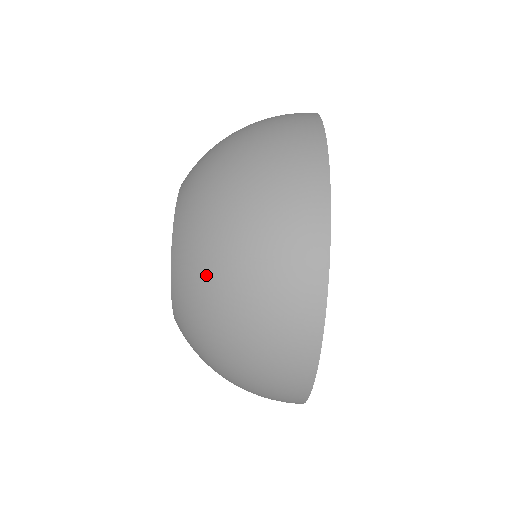
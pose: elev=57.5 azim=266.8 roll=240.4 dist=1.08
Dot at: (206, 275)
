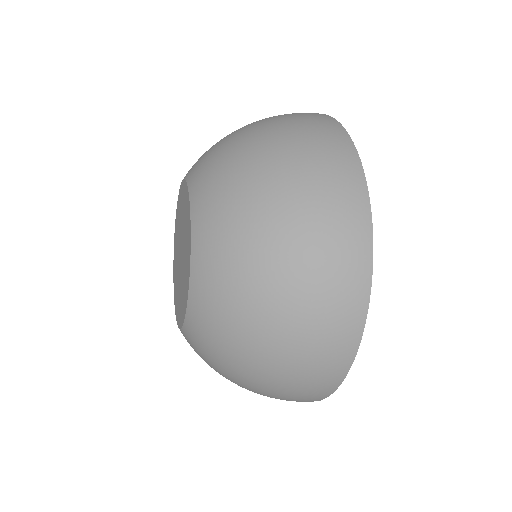
Dot at: occluded
